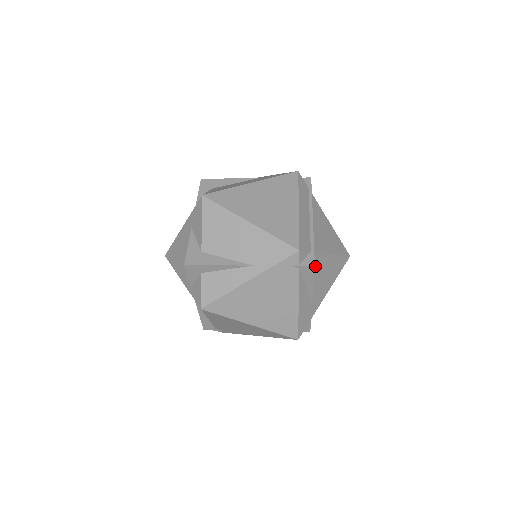
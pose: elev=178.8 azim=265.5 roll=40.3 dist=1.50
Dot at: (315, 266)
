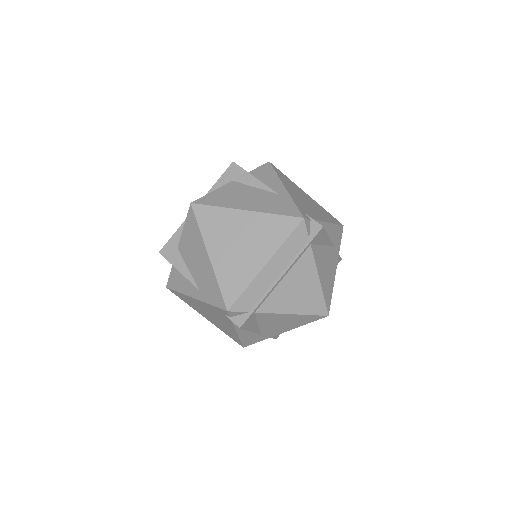
Dot at: (260, 318)
